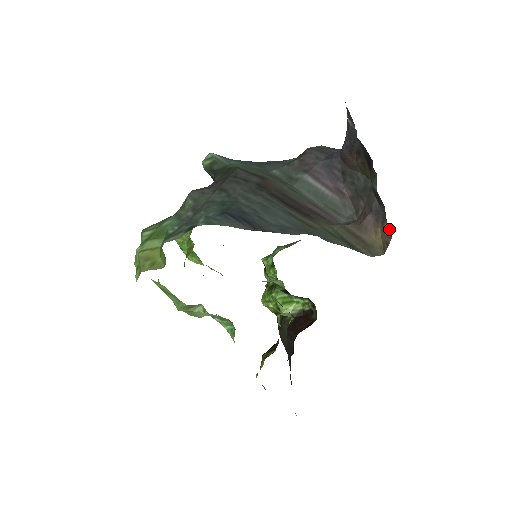
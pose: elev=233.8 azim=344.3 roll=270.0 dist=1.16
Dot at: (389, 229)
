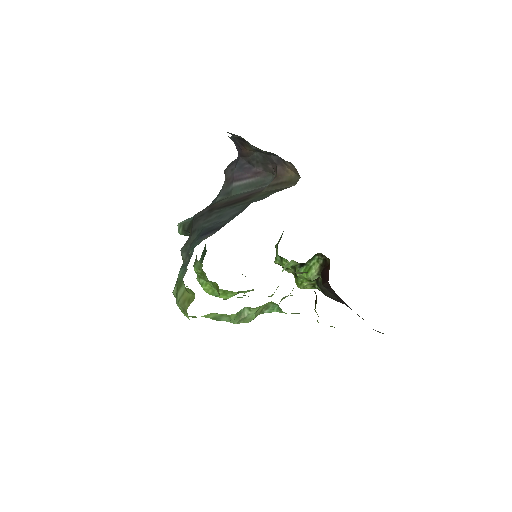
Dot at: (289, 162)
